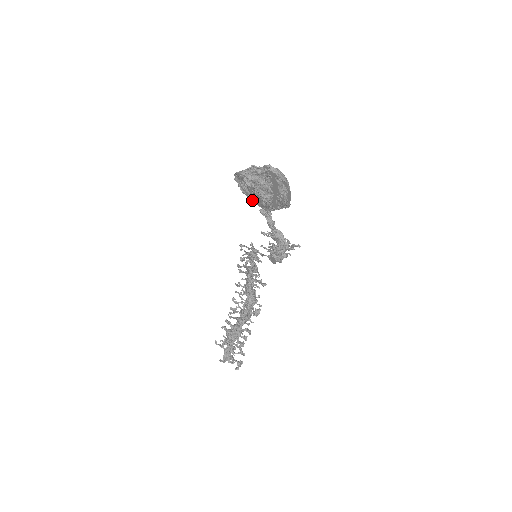
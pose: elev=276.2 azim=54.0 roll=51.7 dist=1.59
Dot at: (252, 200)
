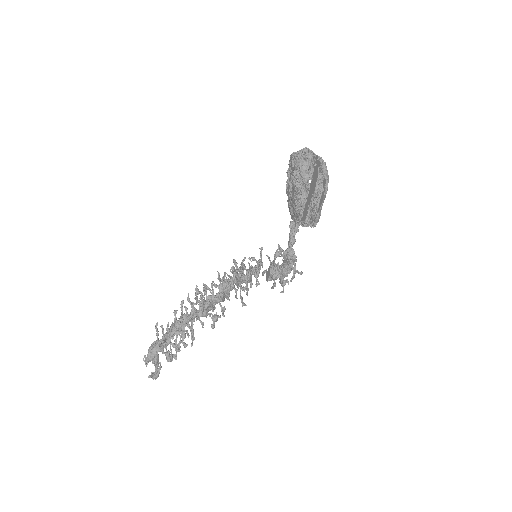
Dot at: (290, 204)
